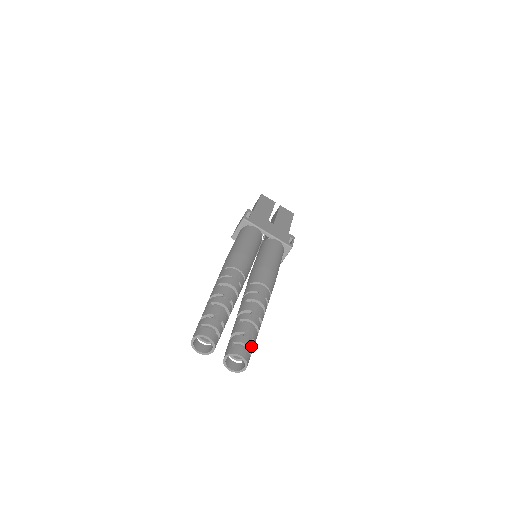
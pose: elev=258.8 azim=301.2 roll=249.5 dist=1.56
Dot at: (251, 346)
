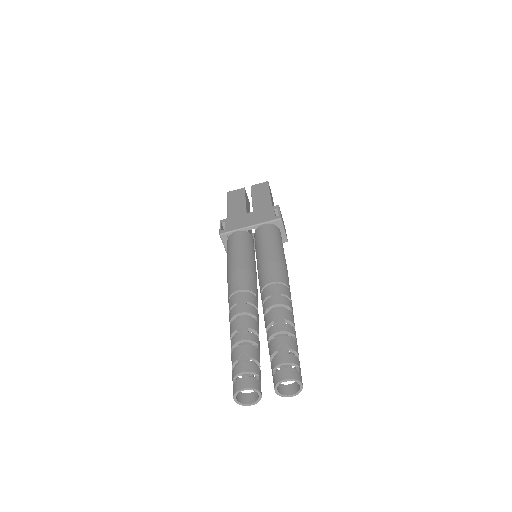
Dot at: (292, 359)
